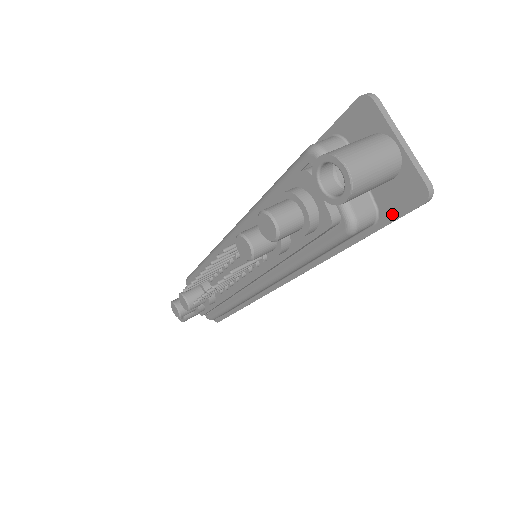
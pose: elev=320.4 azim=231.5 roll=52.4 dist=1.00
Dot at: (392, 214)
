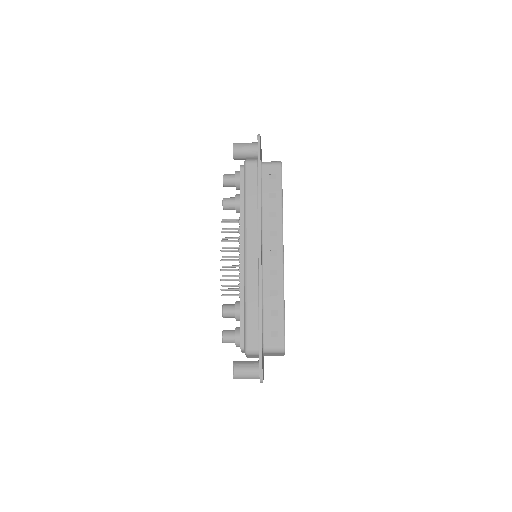
Dot at: (258, 152)
